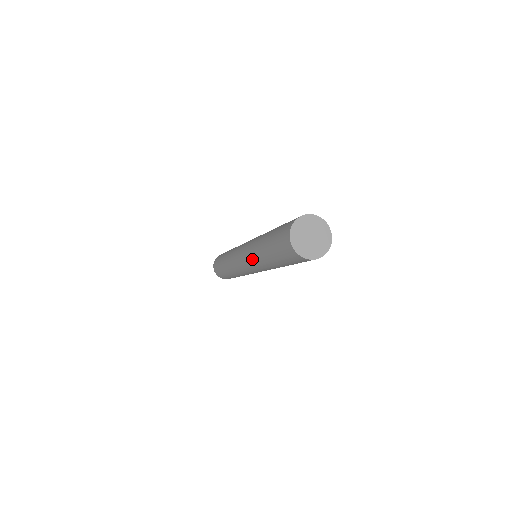
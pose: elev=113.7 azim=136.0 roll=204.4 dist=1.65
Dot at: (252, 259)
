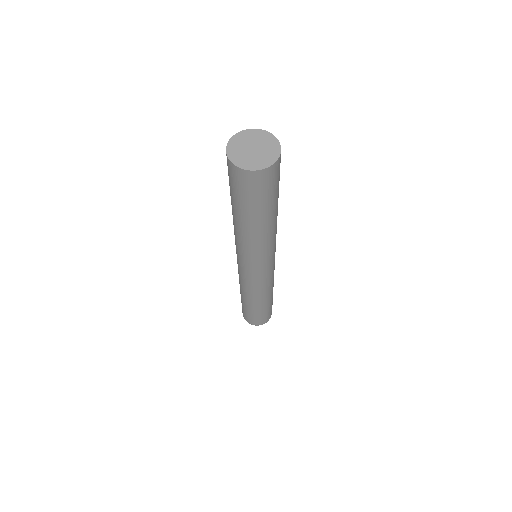
Dot at: occluded
